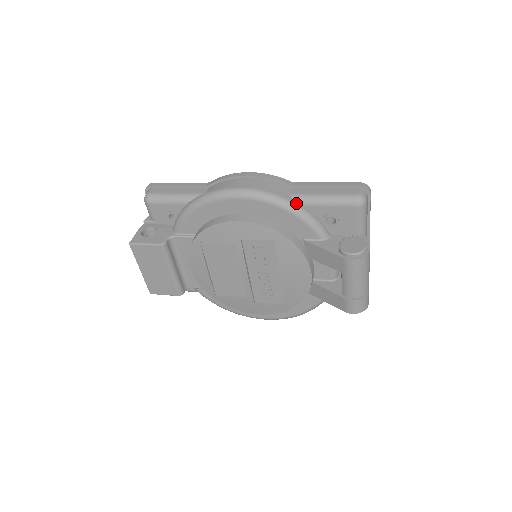
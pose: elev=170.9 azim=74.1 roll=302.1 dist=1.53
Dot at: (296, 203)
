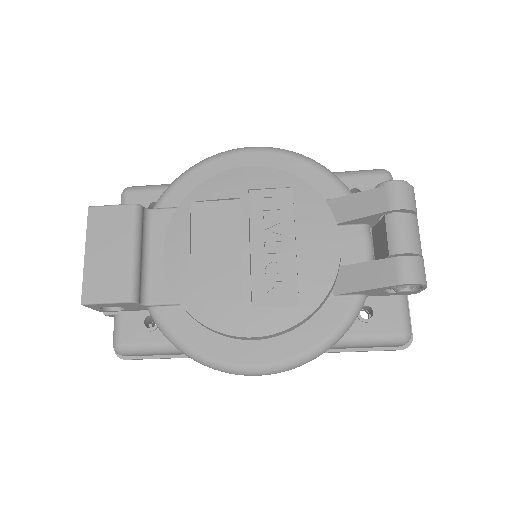
Dot at: occluded
